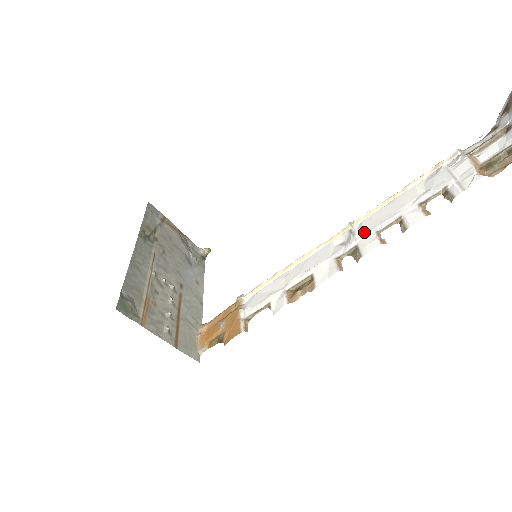
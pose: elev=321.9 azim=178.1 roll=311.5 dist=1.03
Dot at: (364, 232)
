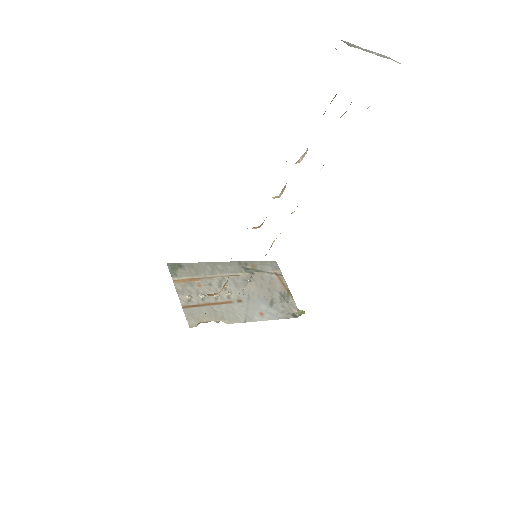
Dot at: occluded
